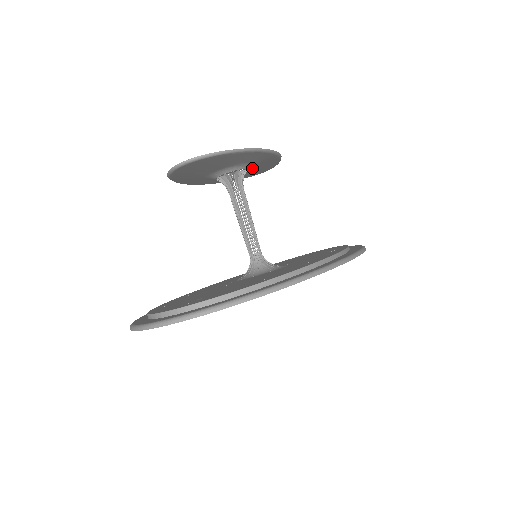
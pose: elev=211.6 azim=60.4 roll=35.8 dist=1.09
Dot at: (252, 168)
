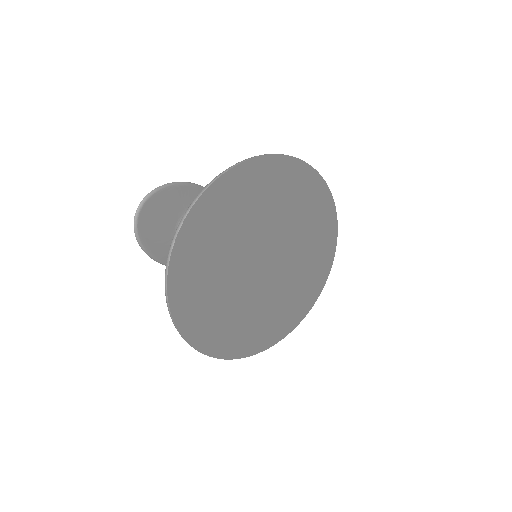
Dot at: occluded
